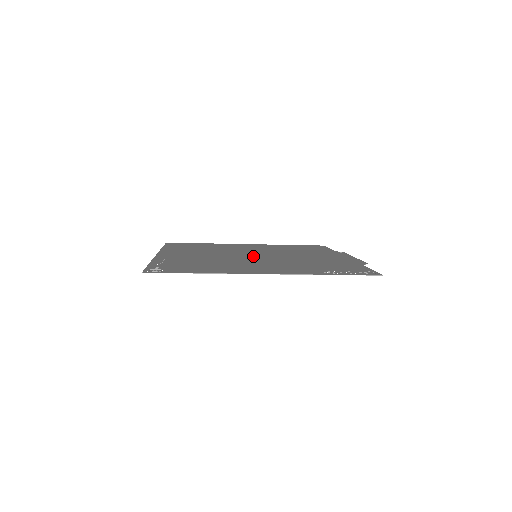
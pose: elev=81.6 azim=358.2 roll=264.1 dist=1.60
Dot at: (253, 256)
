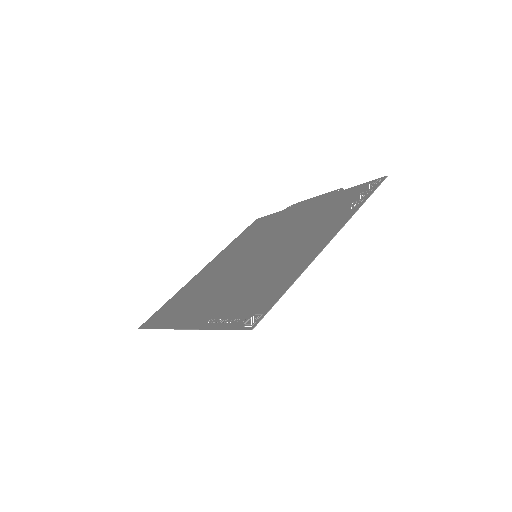
Dot at: (256, 257)
